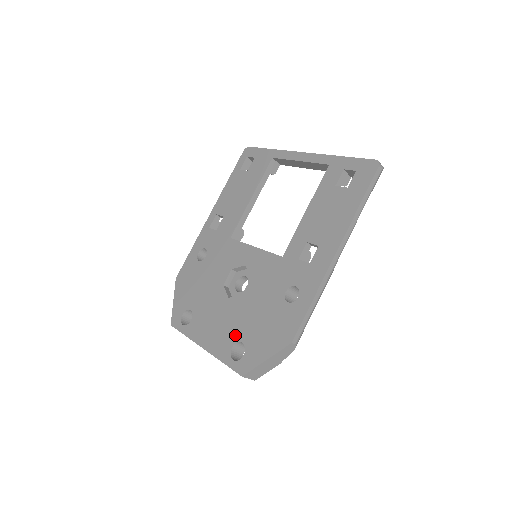
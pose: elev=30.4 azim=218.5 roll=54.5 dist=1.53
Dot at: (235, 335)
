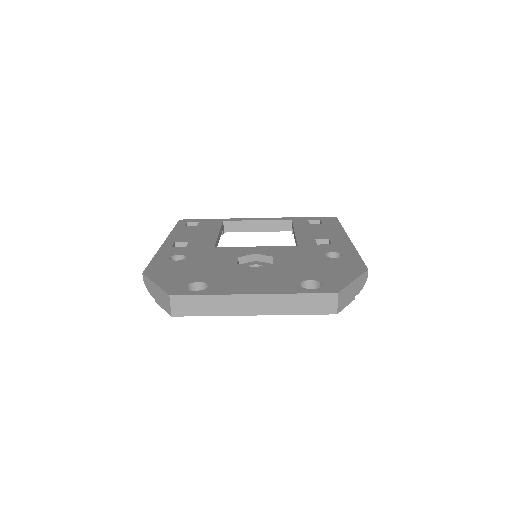
Dot at: (294, 279)
